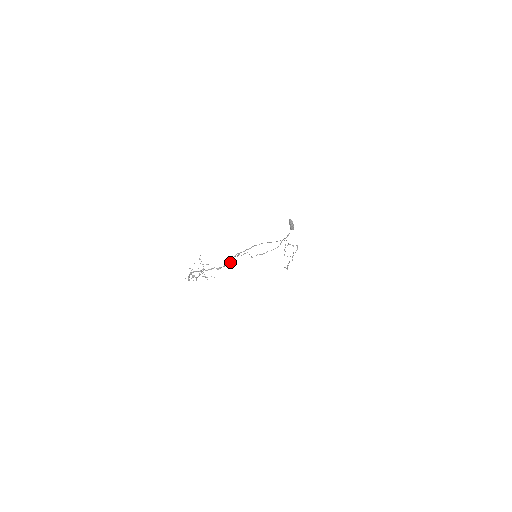
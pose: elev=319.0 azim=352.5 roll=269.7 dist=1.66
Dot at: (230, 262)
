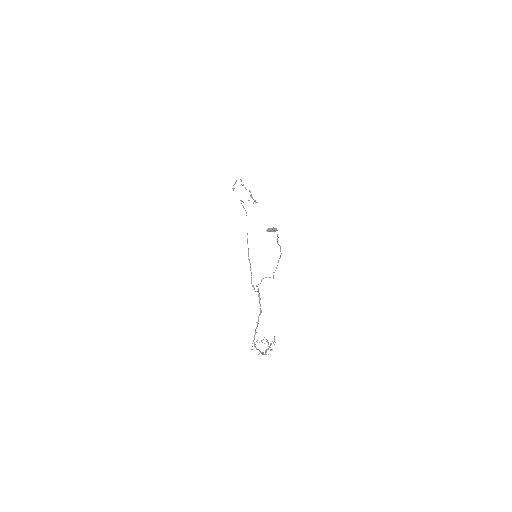
Dot at: (258, 295)
